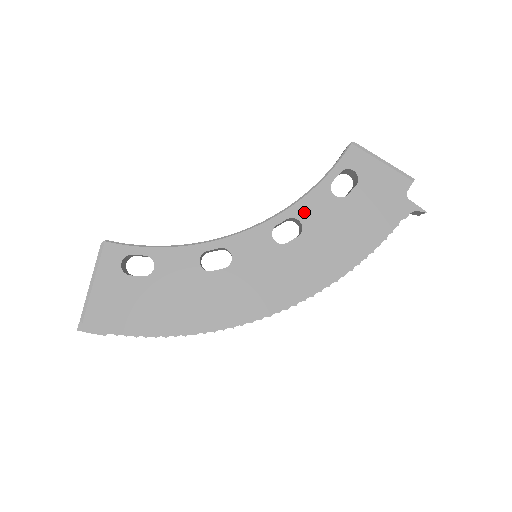
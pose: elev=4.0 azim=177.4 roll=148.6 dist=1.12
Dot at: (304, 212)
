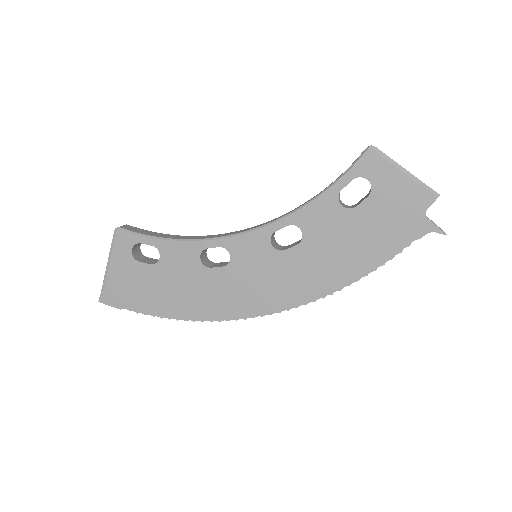
Dot at: (306, 220)
